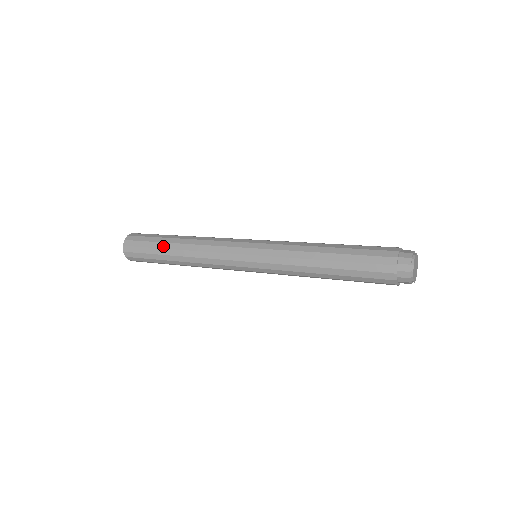
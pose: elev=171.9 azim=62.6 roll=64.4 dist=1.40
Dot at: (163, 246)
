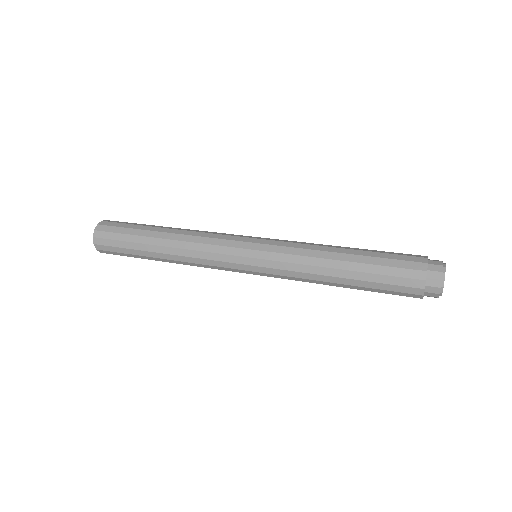
Dot at: (145, 234)
